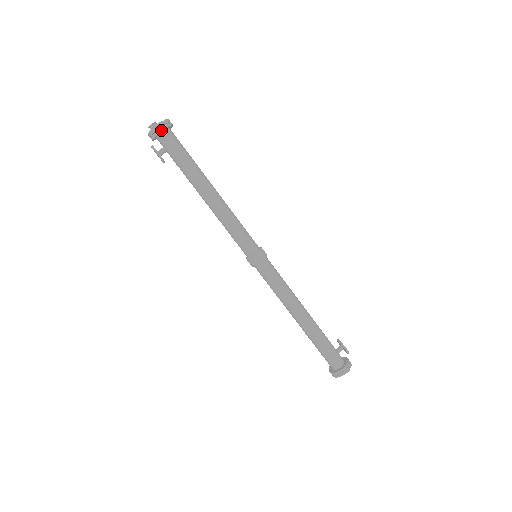
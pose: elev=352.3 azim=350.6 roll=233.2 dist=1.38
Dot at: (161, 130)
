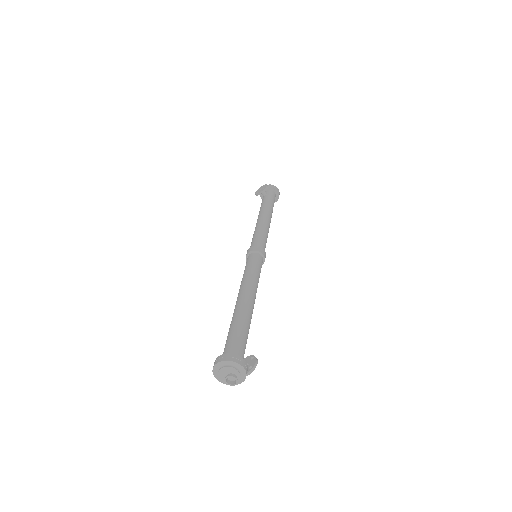
Dot at: (277, 190)
